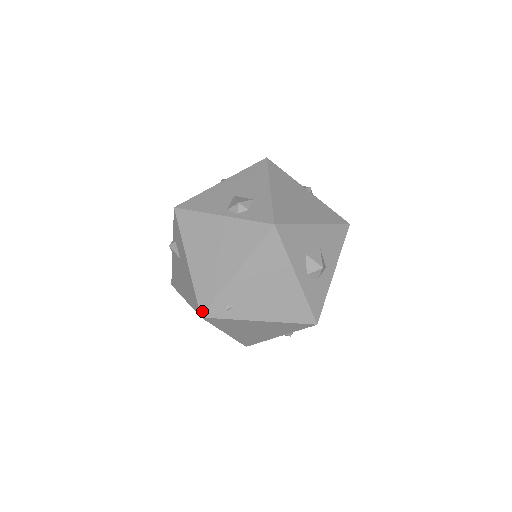
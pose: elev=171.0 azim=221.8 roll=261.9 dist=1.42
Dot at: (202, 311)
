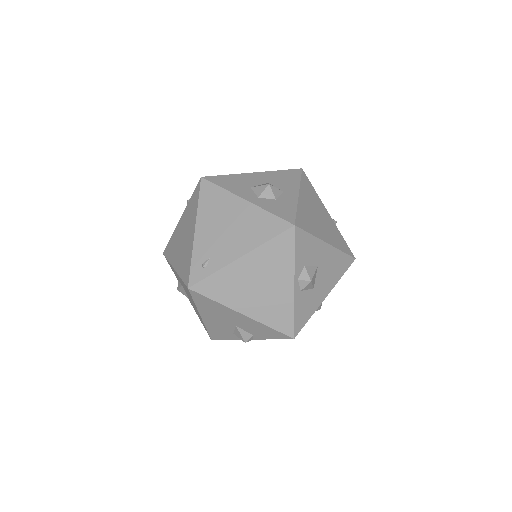
Dot at: (187, 283)
